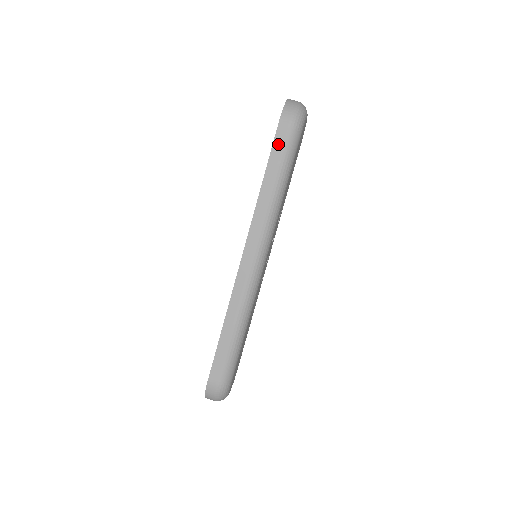
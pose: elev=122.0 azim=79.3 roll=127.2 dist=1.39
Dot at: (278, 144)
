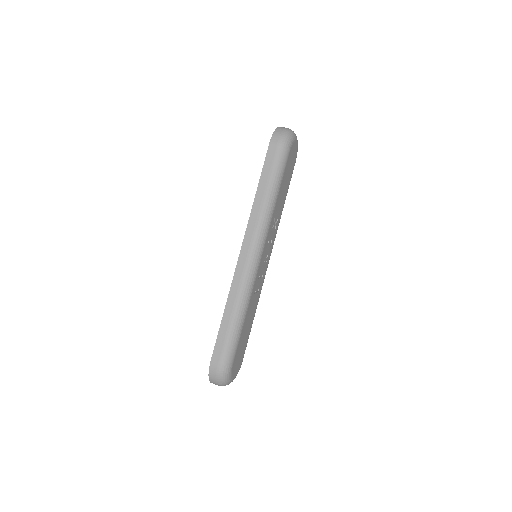
Dot at: (269, 159)
